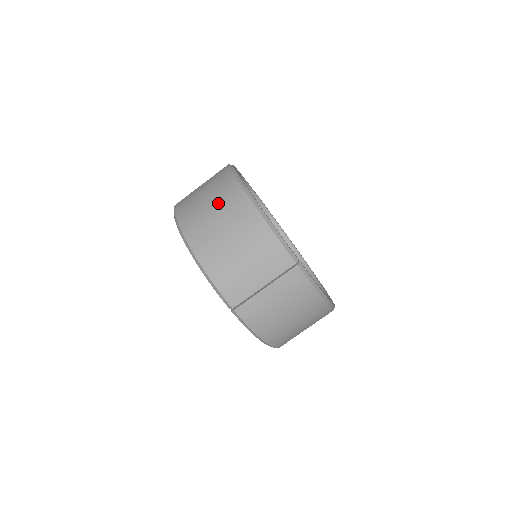
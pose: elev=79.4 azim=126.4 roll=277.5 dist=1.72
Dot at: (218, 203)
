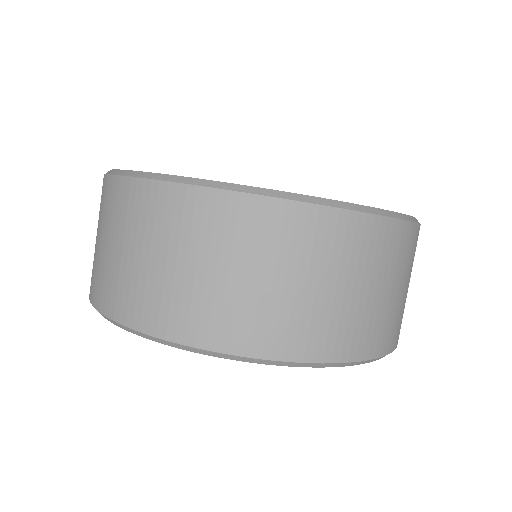
Dot at: (304, 265)
